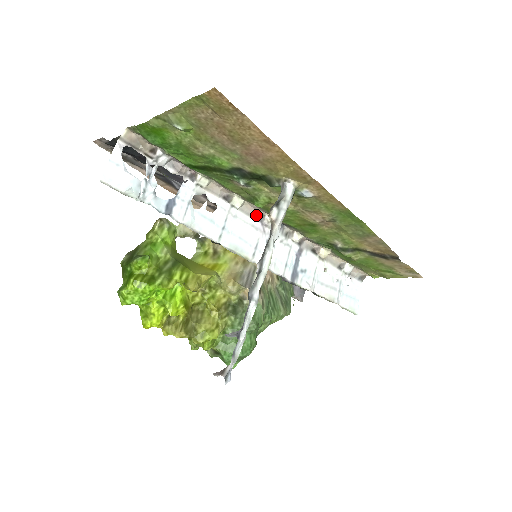
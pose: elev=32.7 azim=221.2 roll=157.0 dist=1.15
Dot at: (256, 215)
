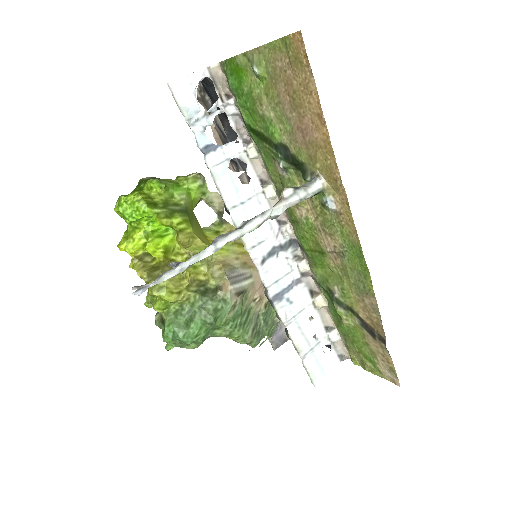
Dot at: (279, 217)
